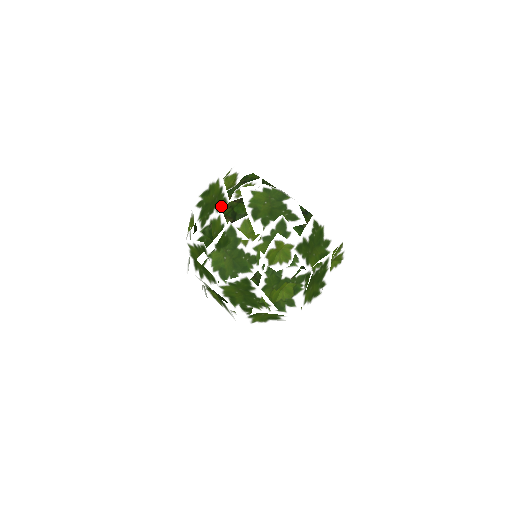
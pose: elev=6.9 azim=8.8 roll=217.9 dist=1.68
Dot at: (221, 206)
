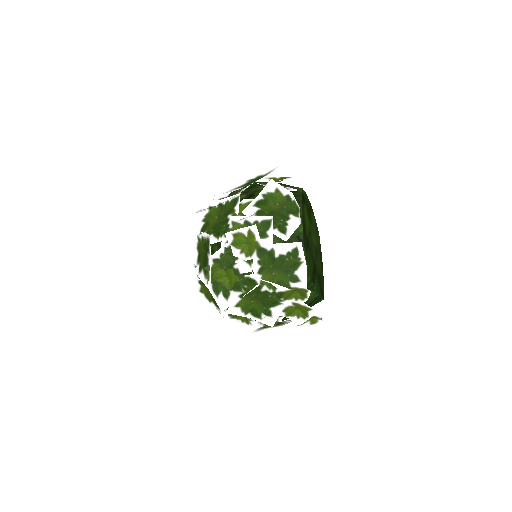
Dot at: occluded
